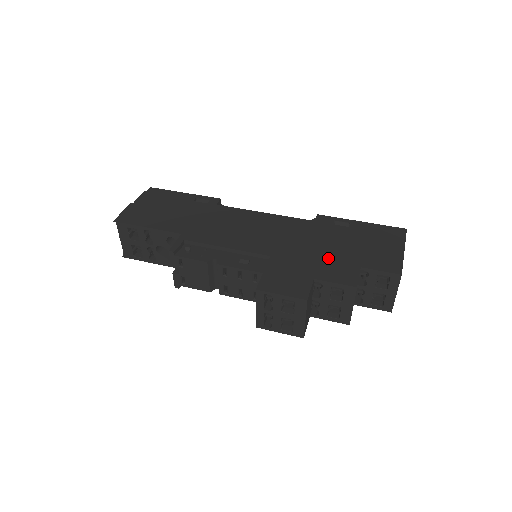
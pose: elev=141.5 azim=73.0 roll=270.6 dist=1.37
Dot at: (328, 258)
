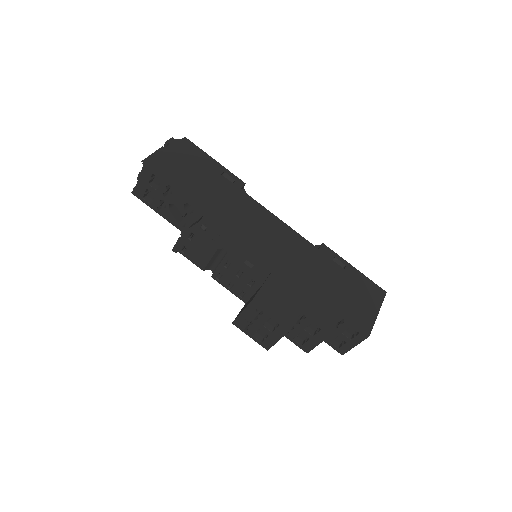
Dot at: (319, 294)
